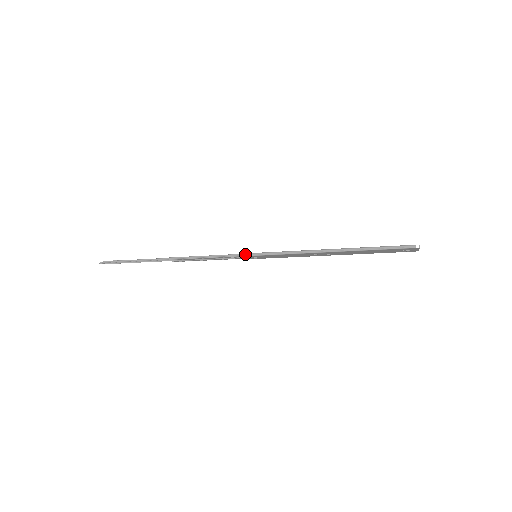
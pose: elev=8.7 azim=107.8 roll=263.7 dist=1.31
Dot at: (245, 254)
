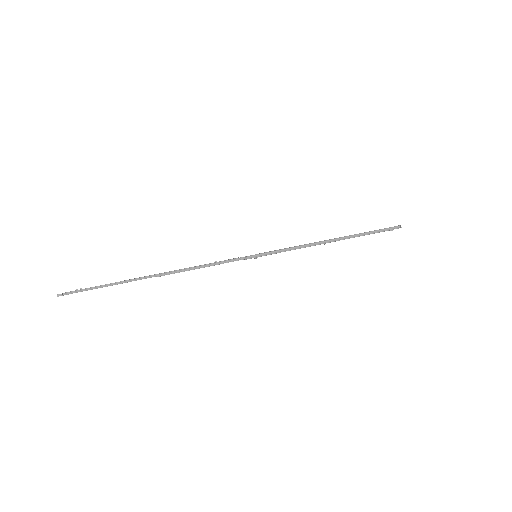
Dot at: (248, 257)
